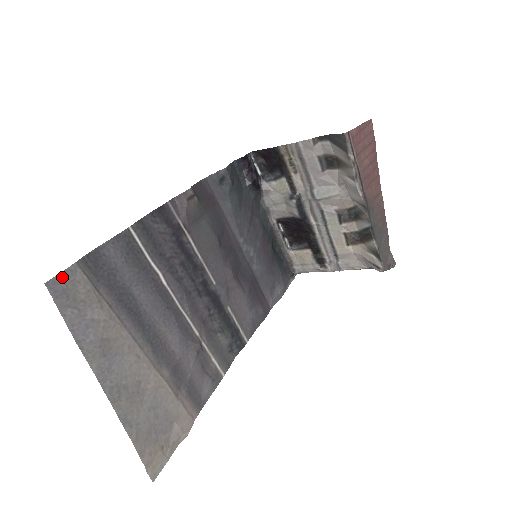
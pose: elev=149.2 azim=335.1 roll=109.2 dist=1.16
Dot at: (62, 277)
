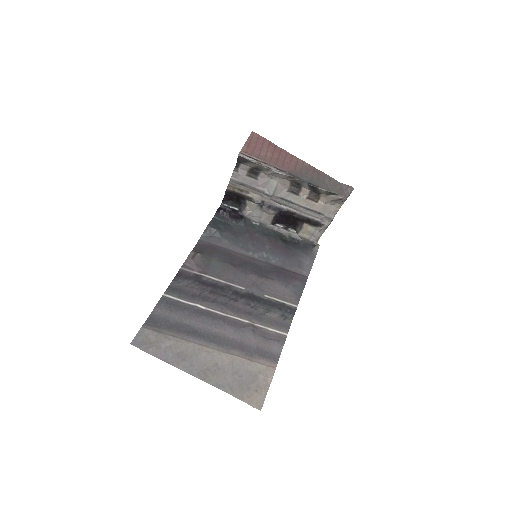
Dot at: (138, 337)
